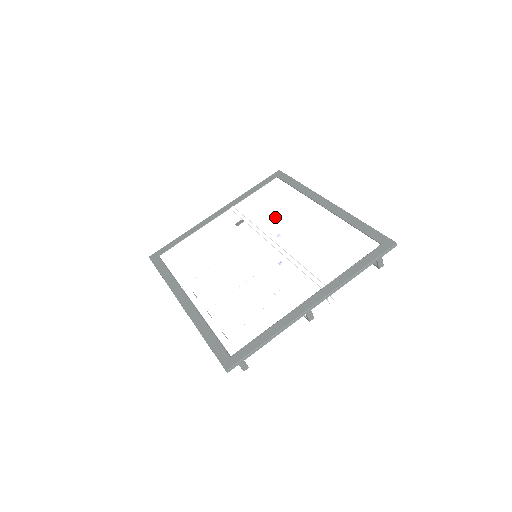
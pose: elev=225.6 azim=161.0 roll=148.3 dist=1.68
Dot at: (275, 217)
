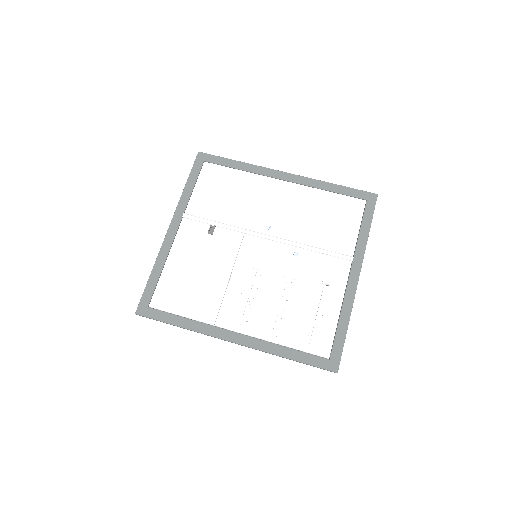
Dot at: (246, 209)
